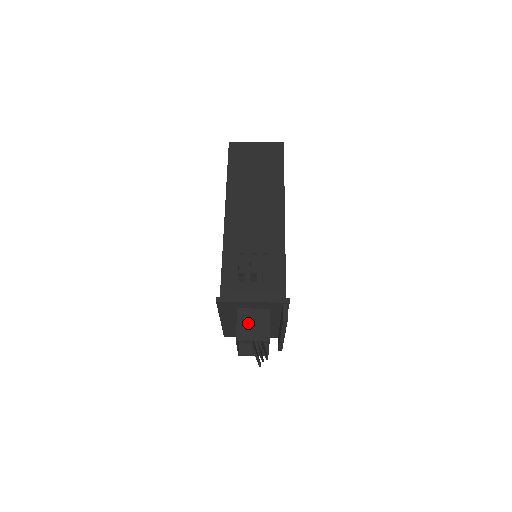
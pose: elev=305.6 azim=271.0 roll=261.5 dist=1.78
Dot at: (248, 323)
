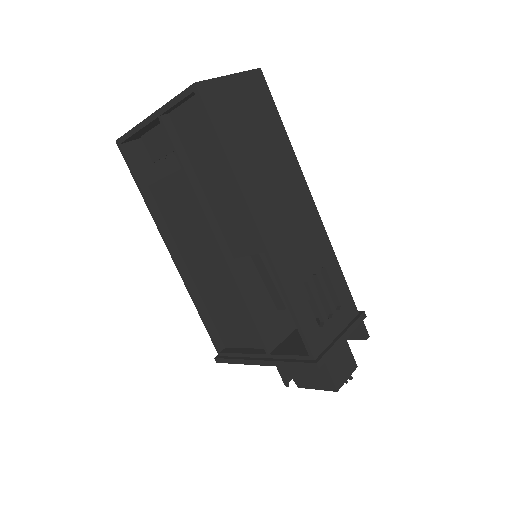
Dot at: (337, 363)
